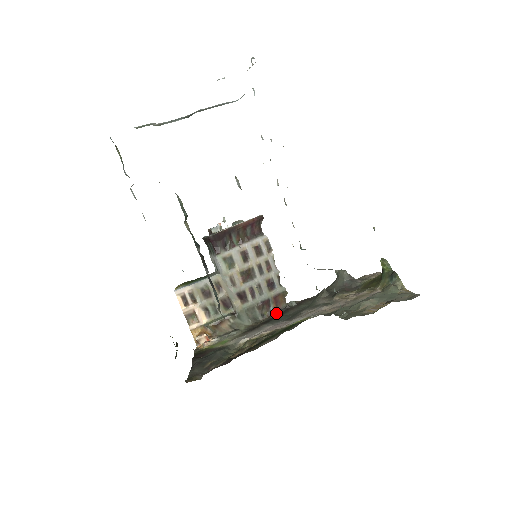
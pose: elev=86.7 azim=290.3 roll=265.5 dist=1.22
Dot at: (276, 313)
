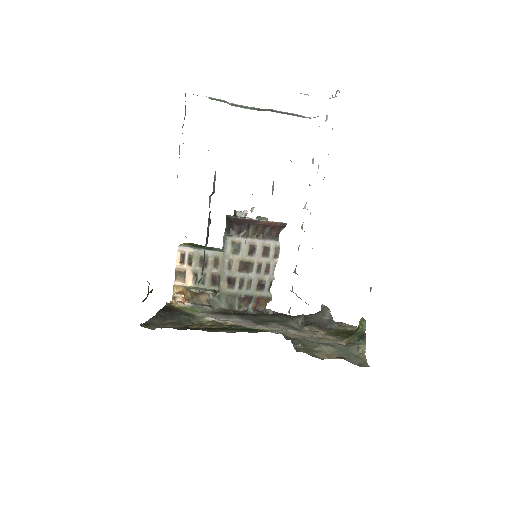
Dot at: (251, 311)
